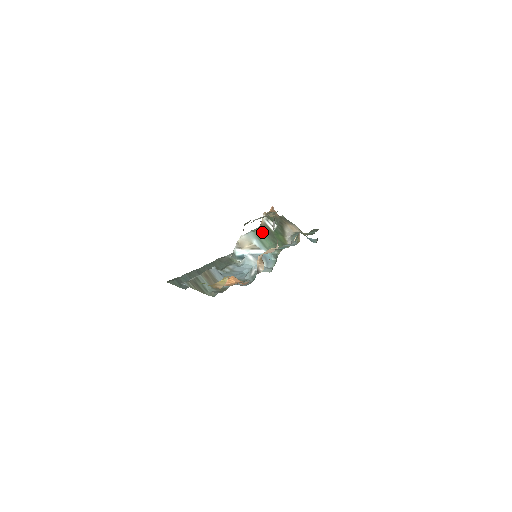
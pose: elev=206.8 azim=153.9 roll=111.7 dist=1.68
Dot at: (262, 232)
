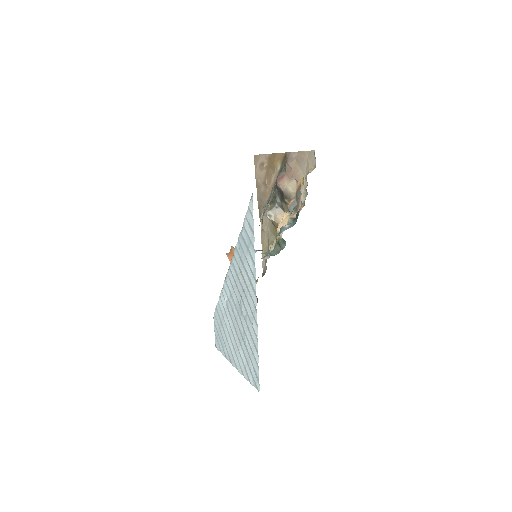
Dot at: occluded
